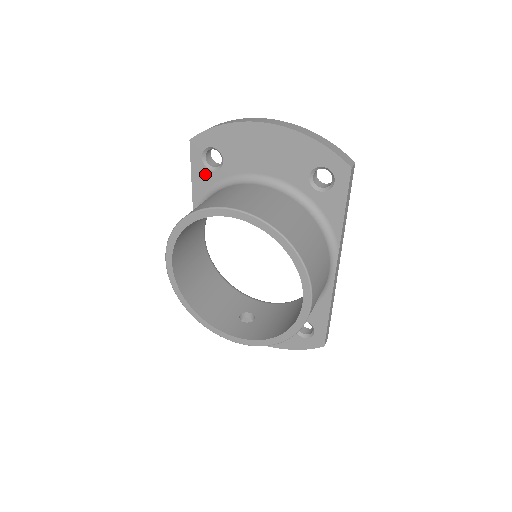
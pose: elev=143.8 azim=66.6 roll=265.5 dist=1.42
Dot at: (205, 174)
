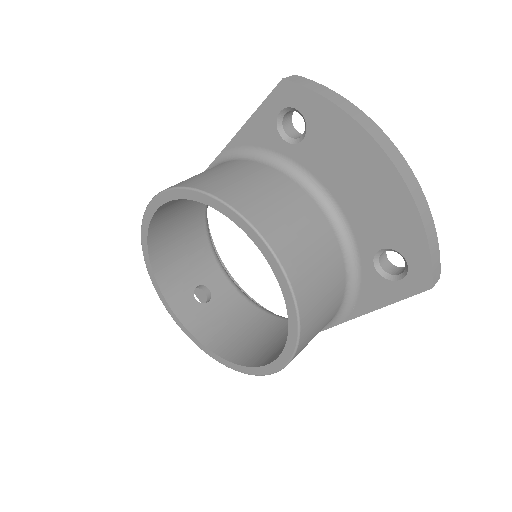
Dot at: (269, 130)
